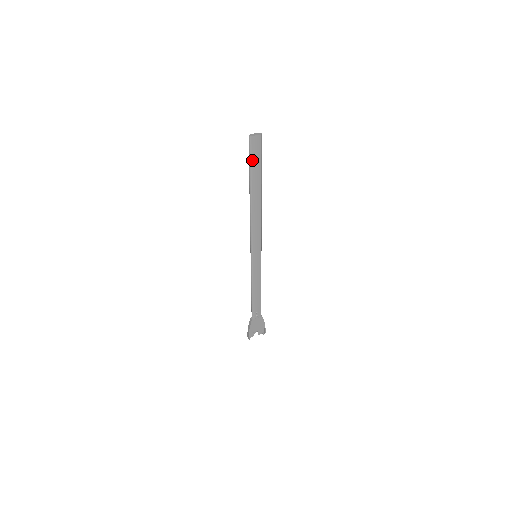
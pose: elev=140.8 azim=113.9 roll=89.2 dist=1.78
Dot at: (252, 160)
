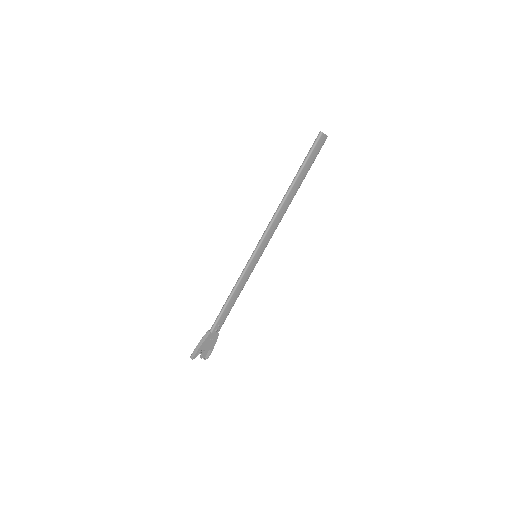
Dot at: (311, 154)
